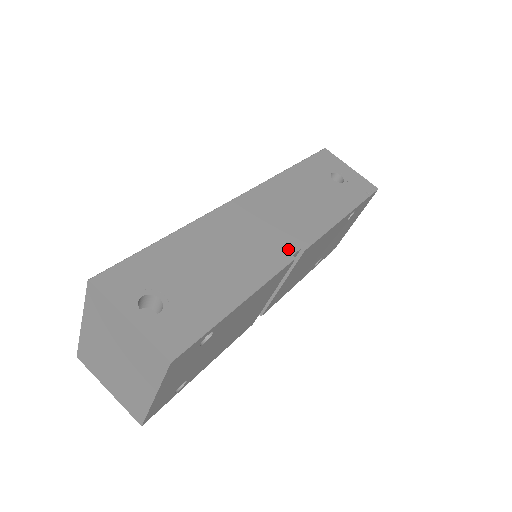
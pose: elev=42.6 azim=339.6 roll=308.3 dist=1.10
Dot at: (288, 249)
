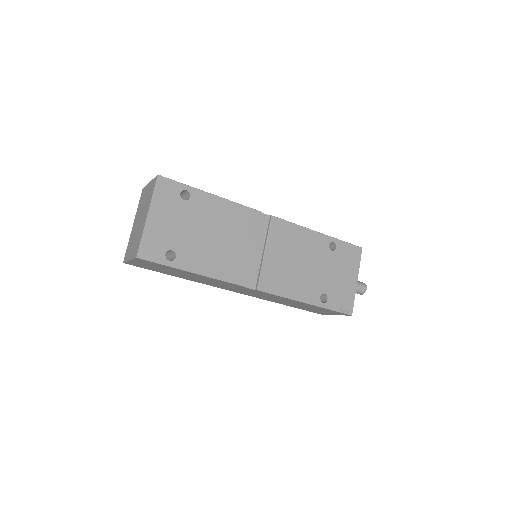
Dot at: occluded
